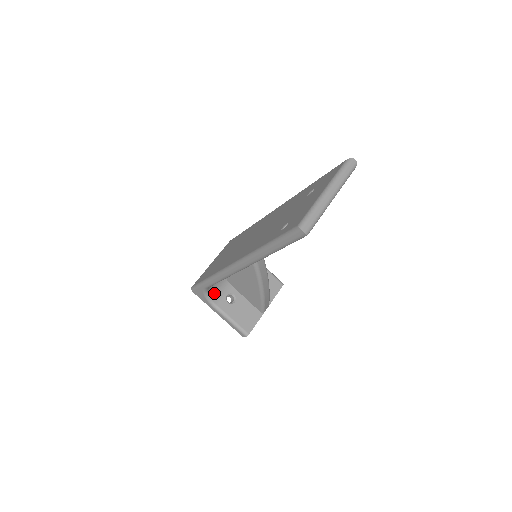
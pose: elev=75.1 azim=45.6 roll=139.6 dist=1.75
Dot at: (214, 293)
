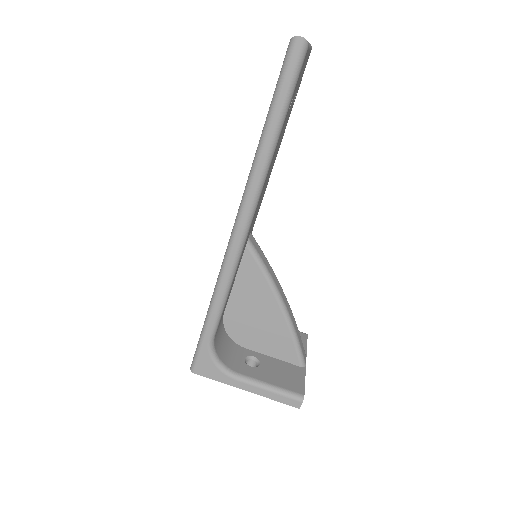
Dot at: (225, 358)
